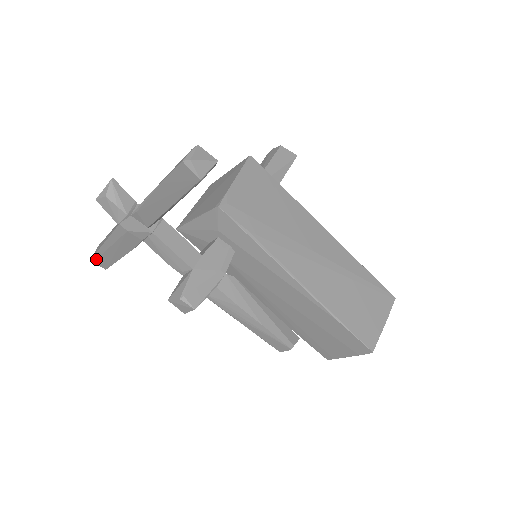
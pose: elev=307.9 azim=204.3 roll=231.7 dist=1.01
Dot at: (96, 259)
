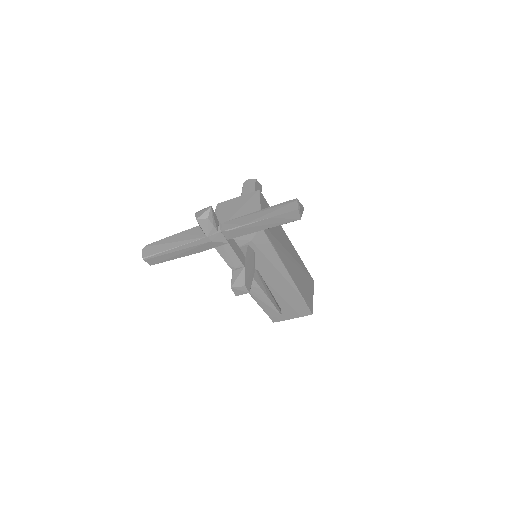
Dot at: (151, 258)
